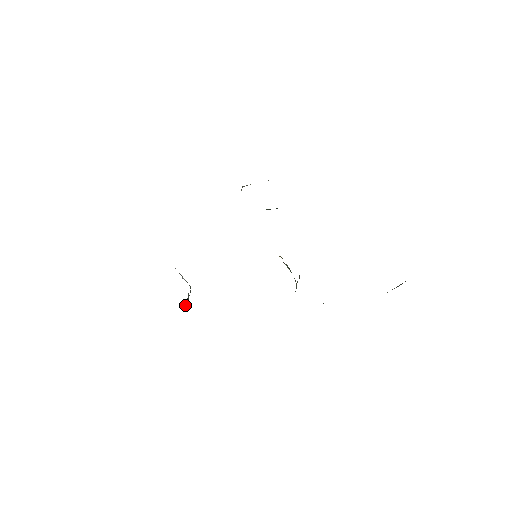
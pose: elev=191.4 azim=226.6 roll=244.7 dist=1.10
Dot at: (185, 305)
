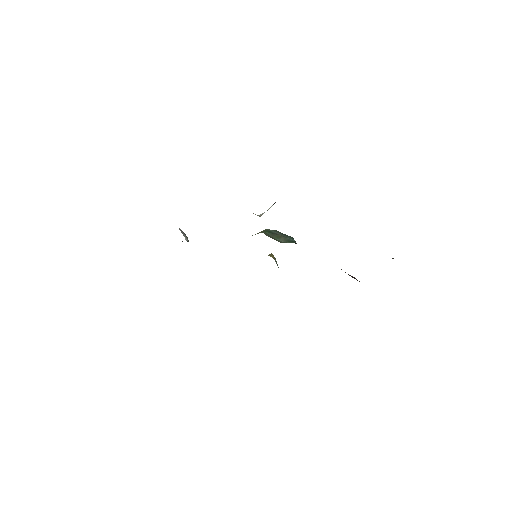
Dot at: occluded
